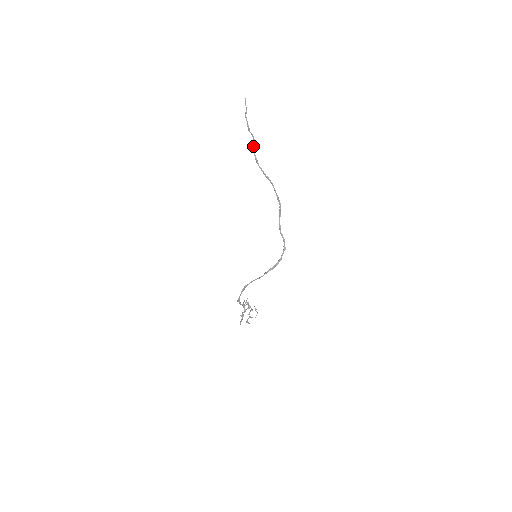
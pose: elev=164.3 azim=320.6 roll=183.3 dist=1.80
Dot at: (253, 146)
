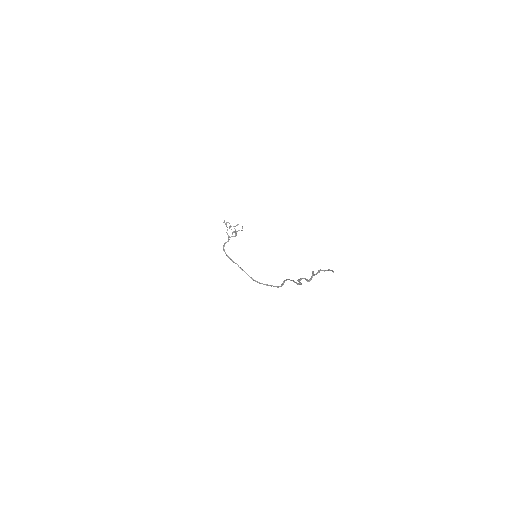
Dot at: (305, 279)
